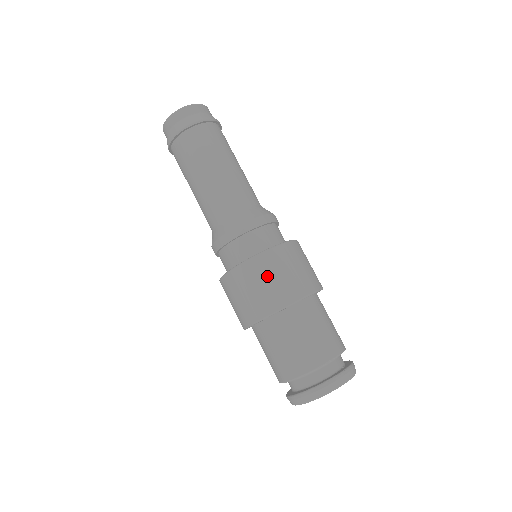
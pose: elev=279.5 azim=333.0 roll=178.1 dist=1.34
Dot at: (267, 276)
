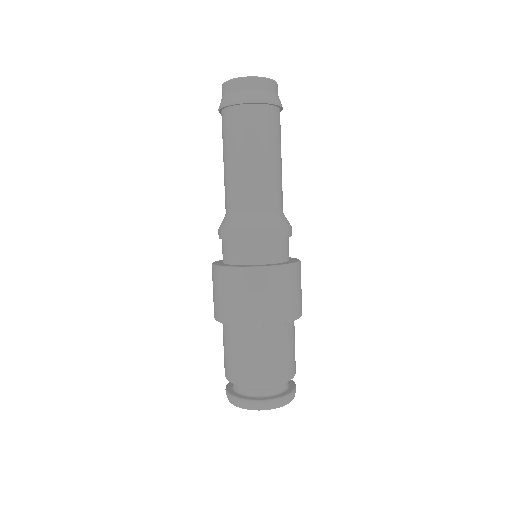
Dot at: (219, 289)
